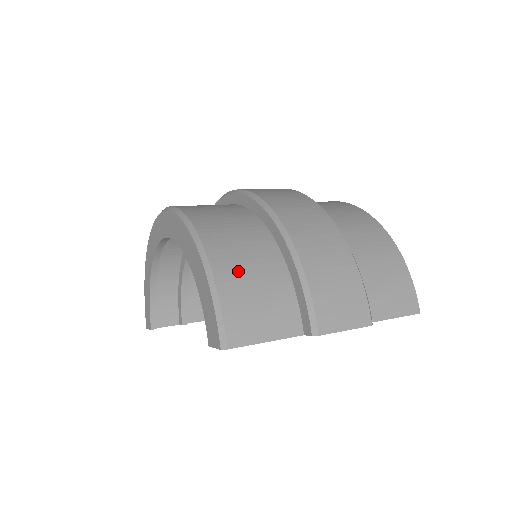
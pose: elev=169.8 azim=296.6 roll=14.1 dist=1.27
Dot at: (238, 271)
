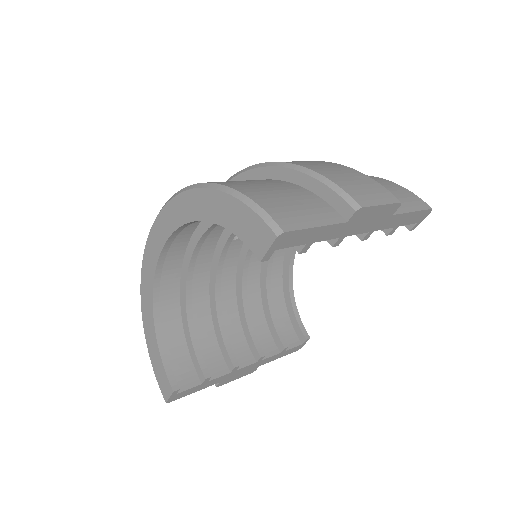
Dot at: (256, 188)
